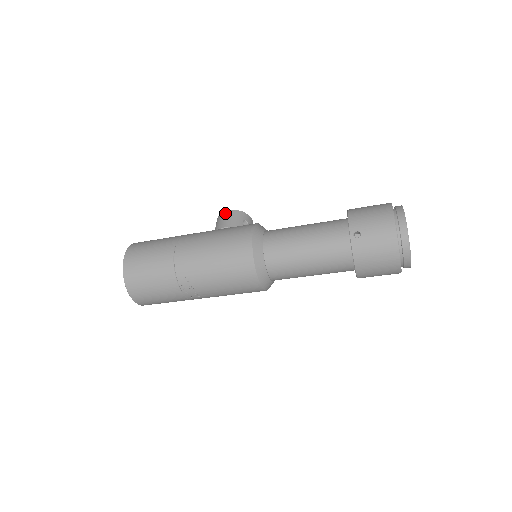
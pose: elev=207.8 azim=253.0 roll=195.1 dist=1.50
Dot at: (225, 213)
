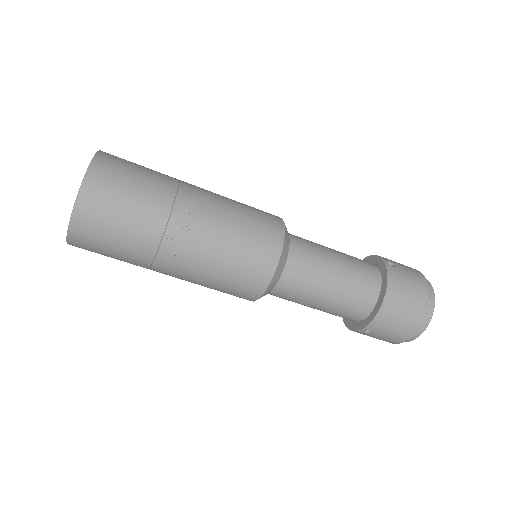
Dot at: occluded
